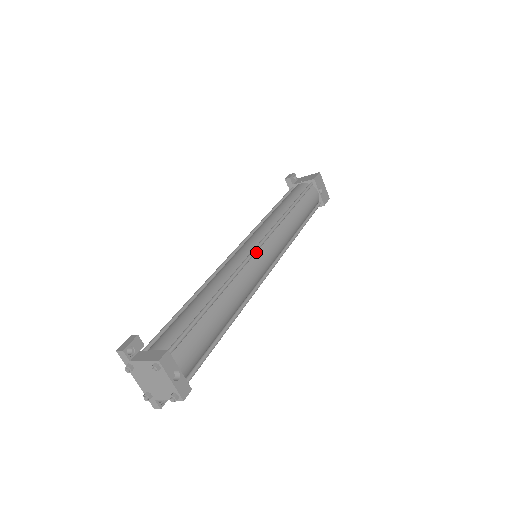
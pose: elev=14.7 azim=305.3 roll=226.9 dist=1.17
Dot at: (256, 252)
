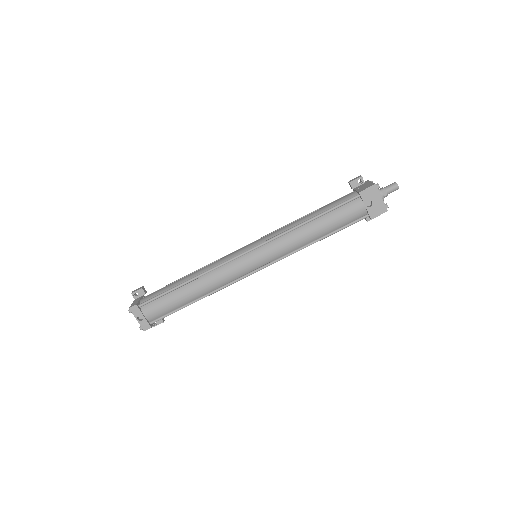
Dot at: (241, 257)
